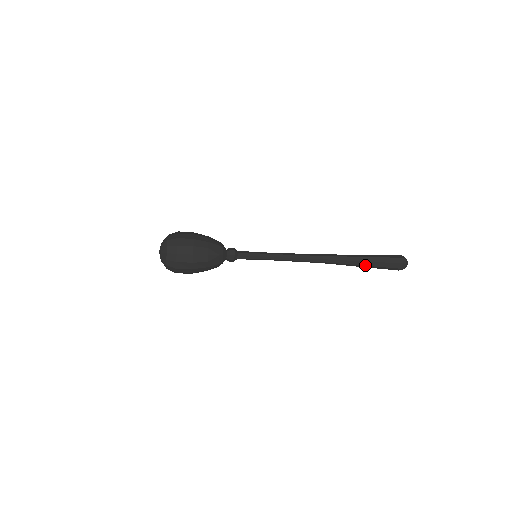
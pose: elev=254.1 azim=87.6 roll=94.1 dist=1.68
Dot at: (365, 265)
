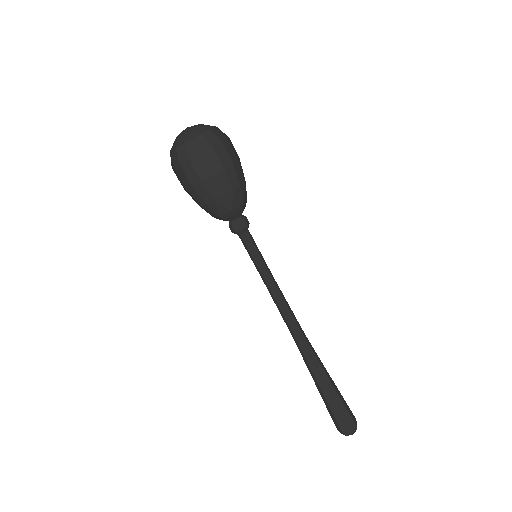
Dot at: (328, 388)
